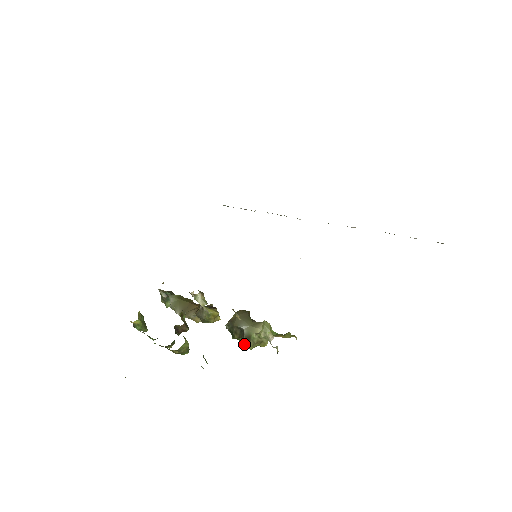
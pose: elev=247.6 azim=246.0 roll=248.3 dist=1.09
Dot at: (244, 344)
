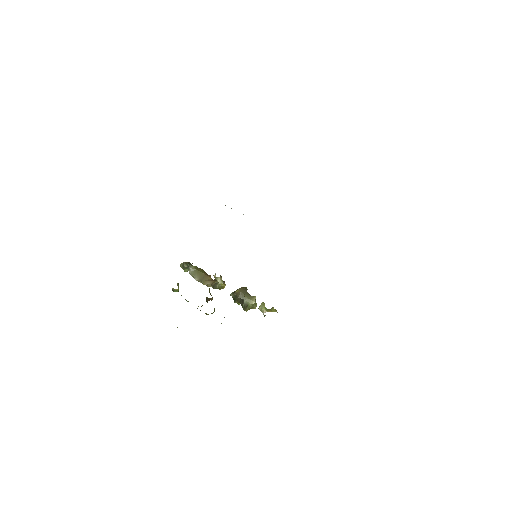
Dot at: (243, 308)
